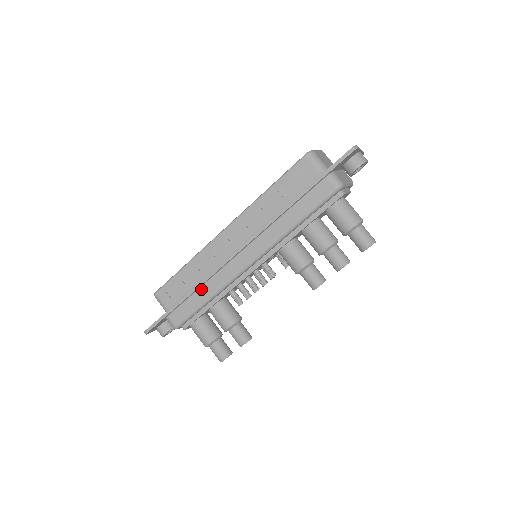
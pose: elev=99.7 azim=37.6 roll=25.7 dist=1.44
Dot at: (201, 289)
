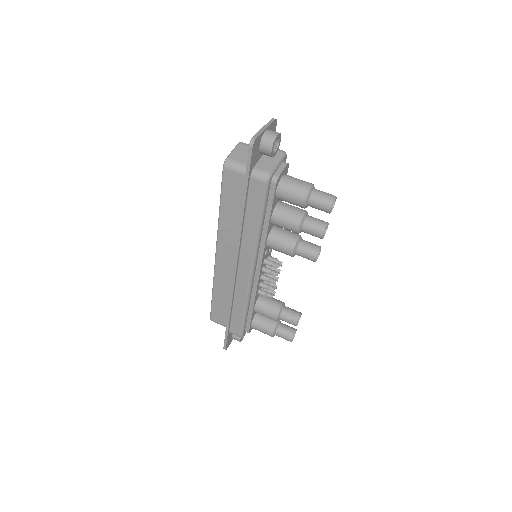
Dot at: (235, 305)
